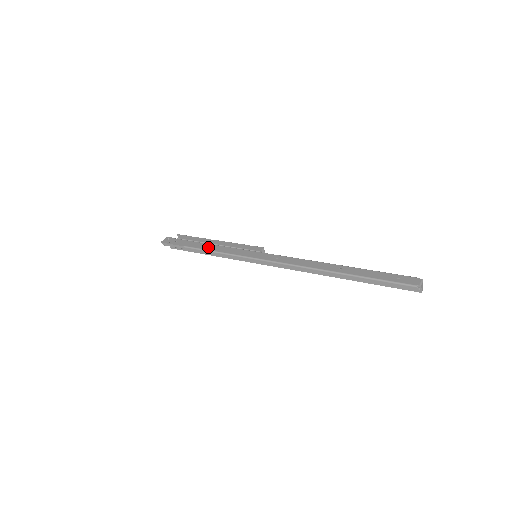
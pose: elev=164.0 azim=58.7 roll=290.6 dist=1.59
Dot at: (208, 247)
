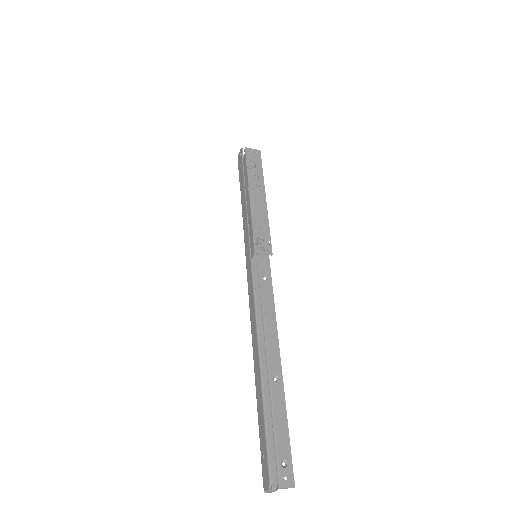
Dot at: (243, 205)
